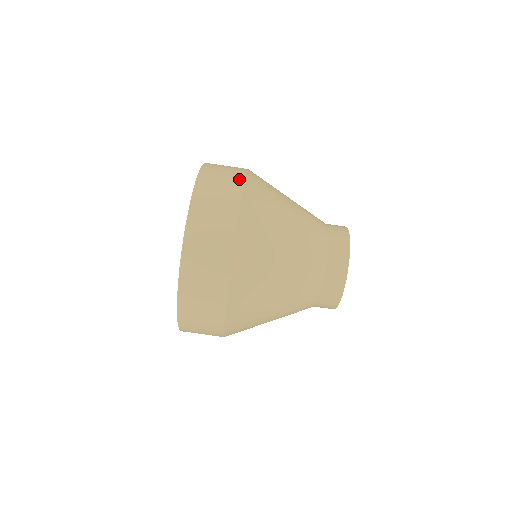
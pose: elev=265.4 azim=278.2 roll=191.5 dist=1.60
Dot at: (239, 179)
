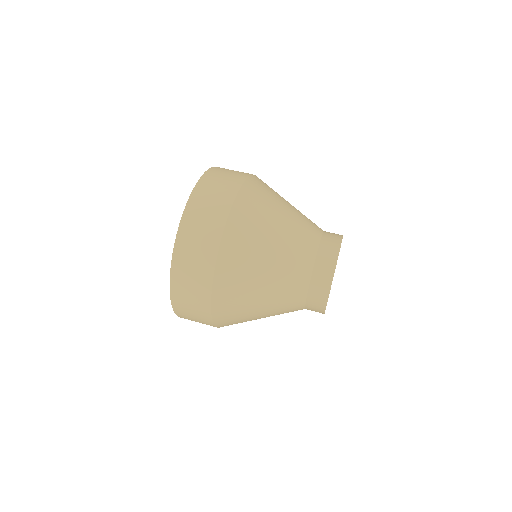
Dot at: occluded
